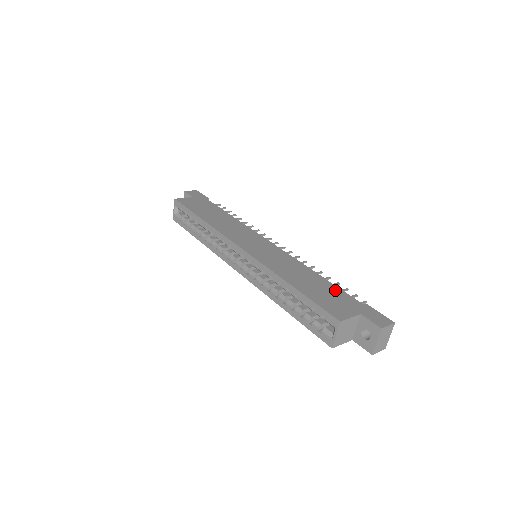
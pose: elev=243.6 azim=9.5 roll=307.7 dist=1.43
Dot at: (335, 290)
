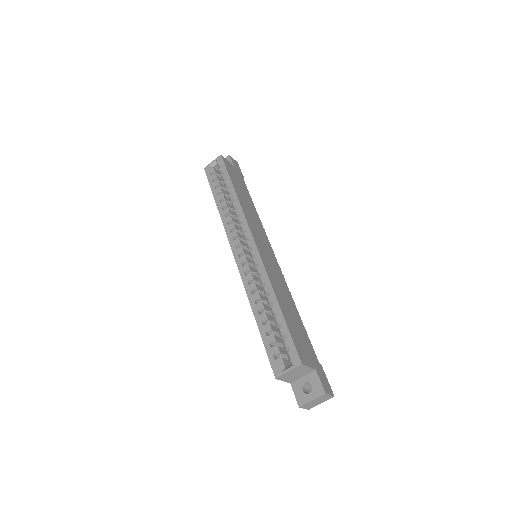
Dot at: (305, 335)
